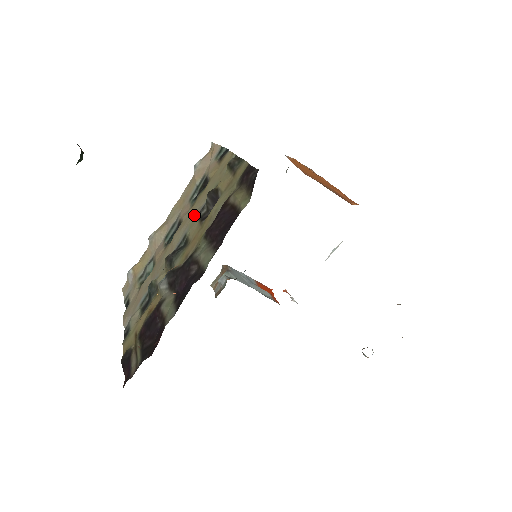
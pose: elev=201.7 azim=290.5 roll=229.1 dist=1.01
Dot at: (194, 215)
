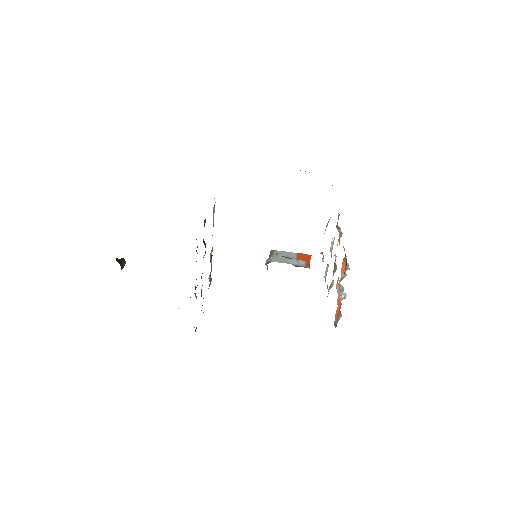
Dot at: occluded
